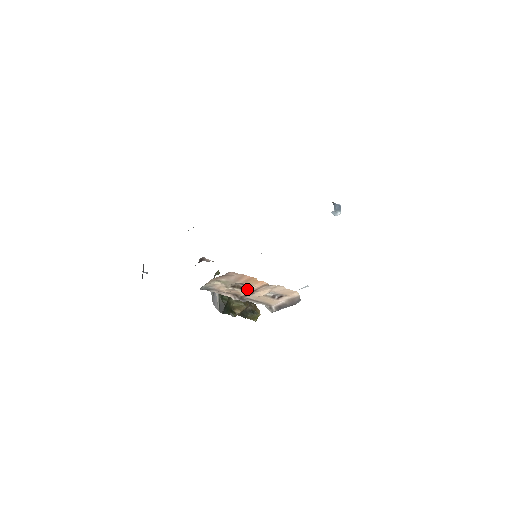
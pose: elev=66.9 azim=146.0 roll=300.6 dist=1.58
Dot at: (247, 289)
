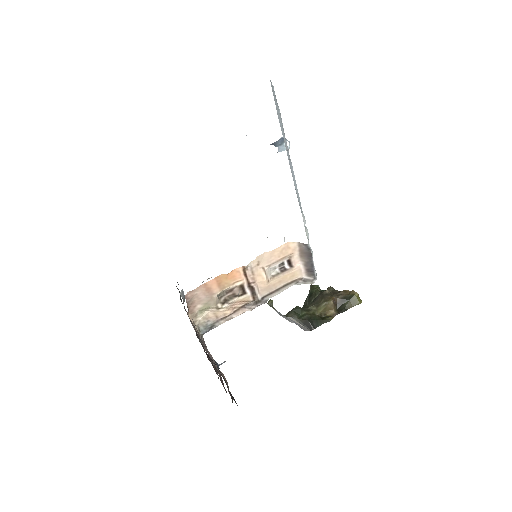
Dot at: (240, 291)
